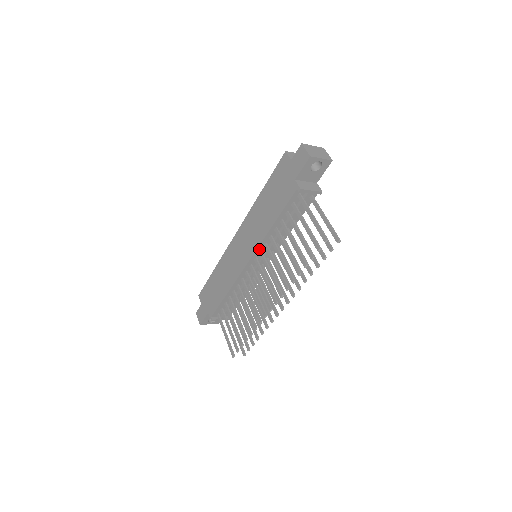
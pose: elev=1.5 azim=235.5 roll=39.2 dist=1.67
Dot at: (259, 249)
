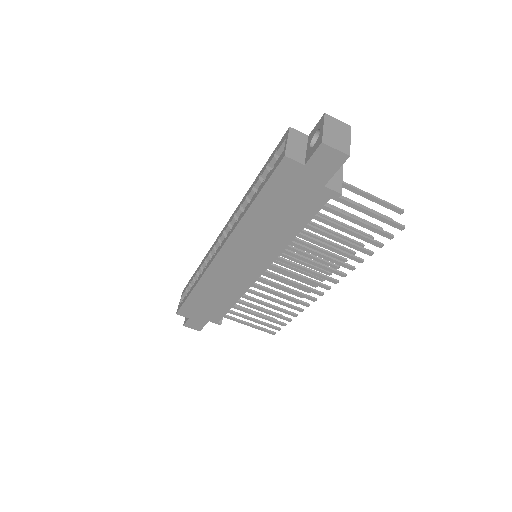
Dot at: (274, 257)
